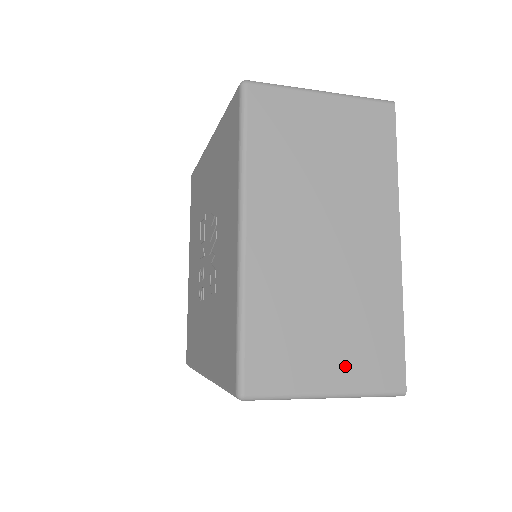
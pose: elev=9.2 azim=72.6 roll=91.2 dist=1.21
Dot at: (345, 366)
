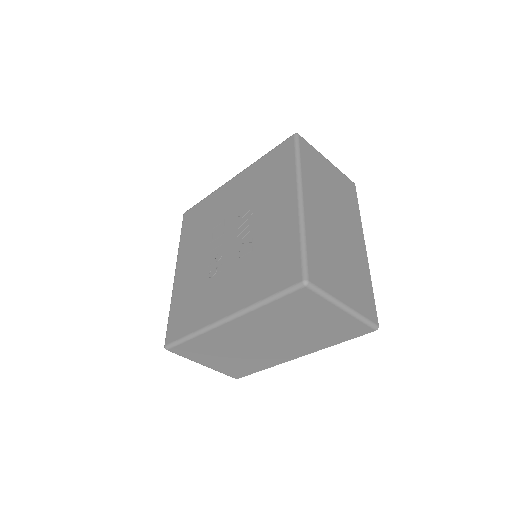
Dot at: (351, 295)
